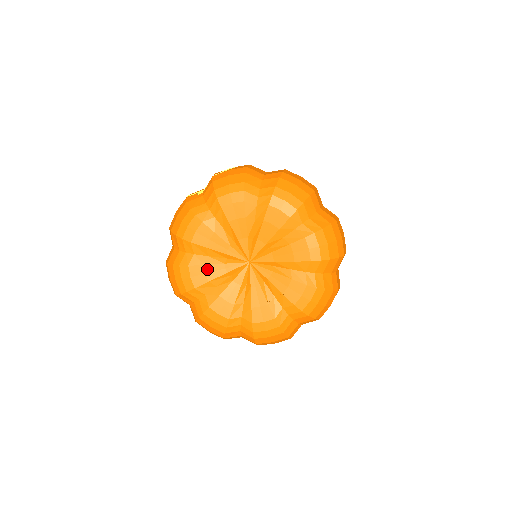
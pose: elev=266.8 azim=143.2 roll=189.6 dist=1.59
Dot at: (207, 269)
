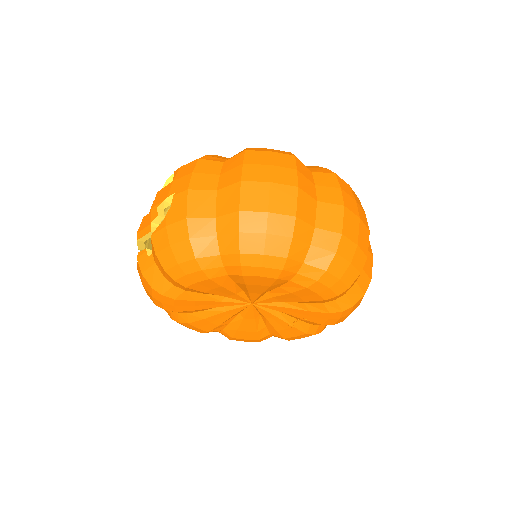
Dot at: (210, 320)
